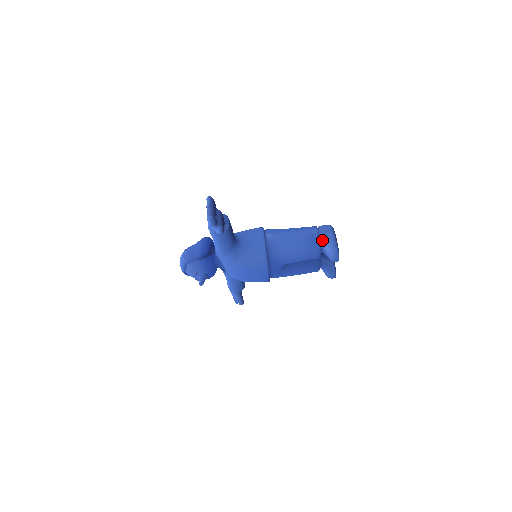
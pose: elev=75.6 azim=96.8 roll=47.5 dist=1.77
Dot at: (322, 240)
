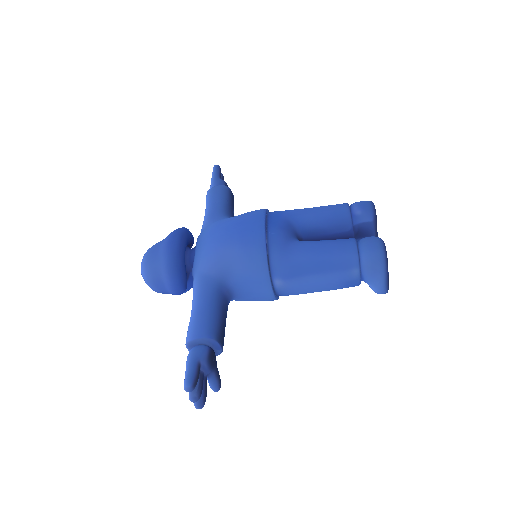
Dot at: (365, 281)
